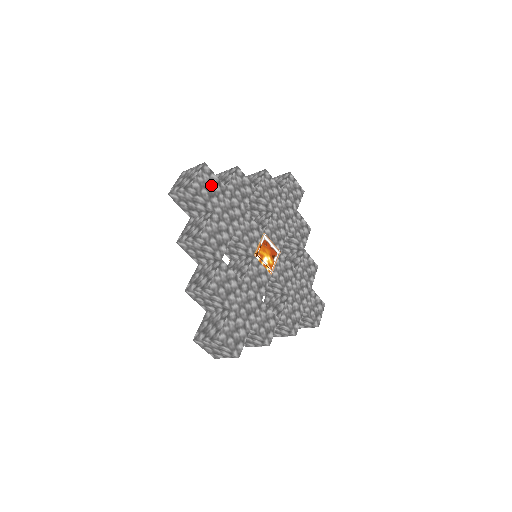
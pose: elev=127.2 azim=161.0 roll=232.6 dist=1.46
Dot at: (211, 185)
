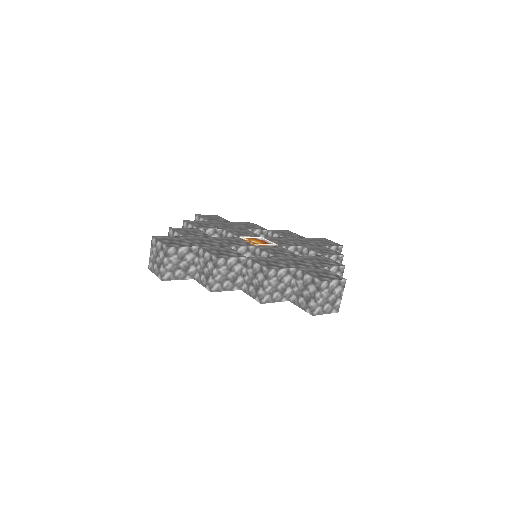
Dot at: (216, 219)
